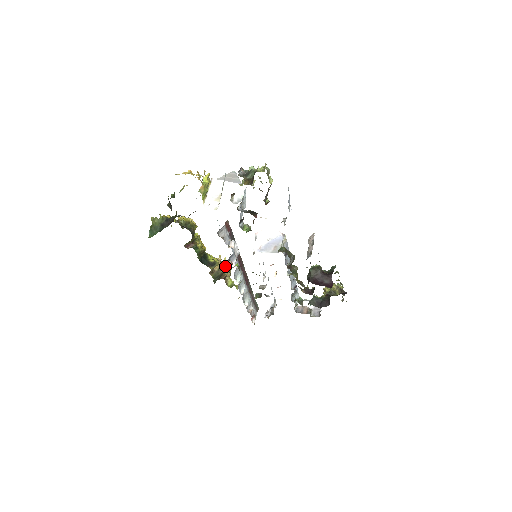
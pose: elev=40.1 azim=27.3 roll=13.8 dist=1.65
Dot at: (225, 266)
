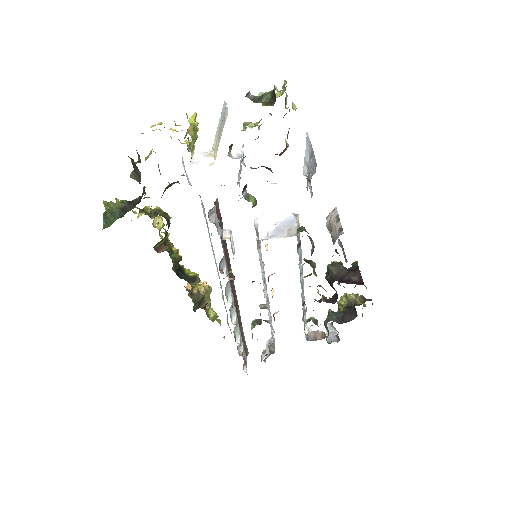
Dot at: (204, 289)
